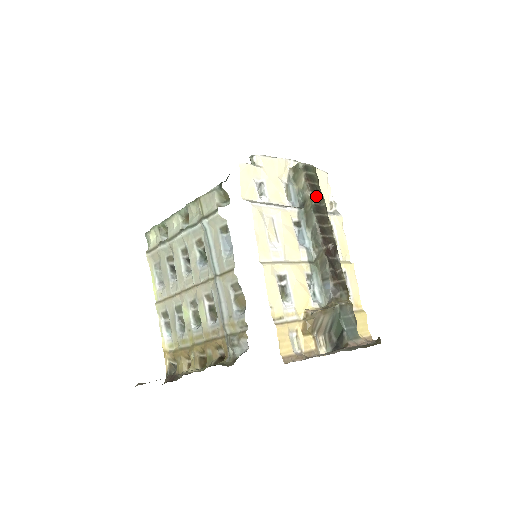
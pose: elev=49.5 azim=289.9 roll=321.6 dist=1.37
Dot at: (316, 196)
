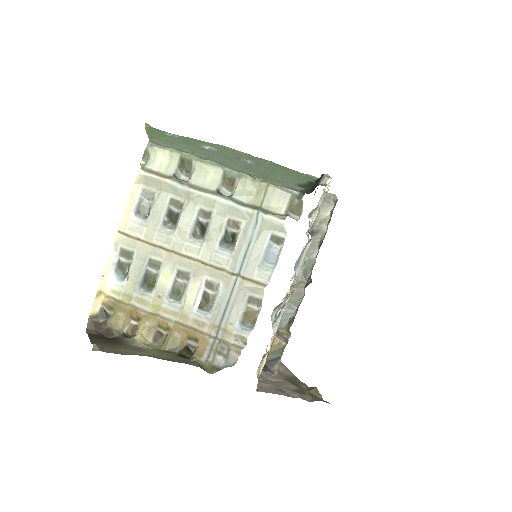
Dot at: occluded
